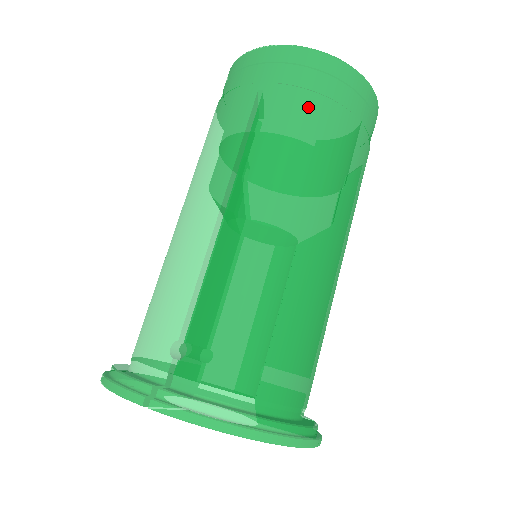
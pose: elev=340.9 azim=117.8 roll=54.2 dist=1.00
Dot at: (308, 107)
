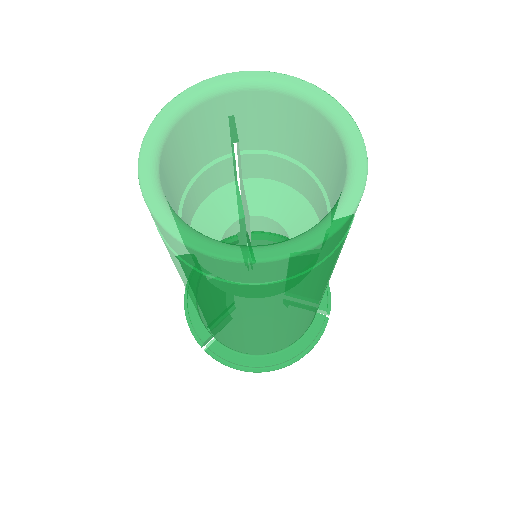
Dot at: (228, 290)
